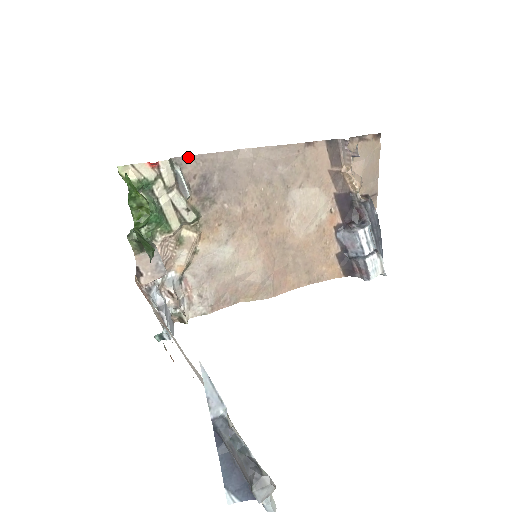
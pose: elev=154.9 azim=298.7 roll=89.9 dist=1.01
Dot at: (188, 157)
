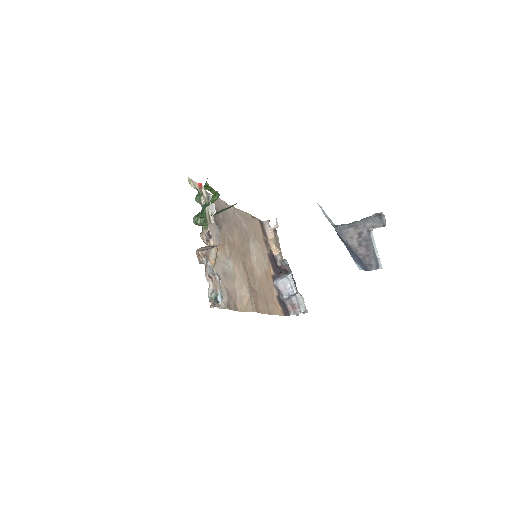
Dot at: (209, 194)
